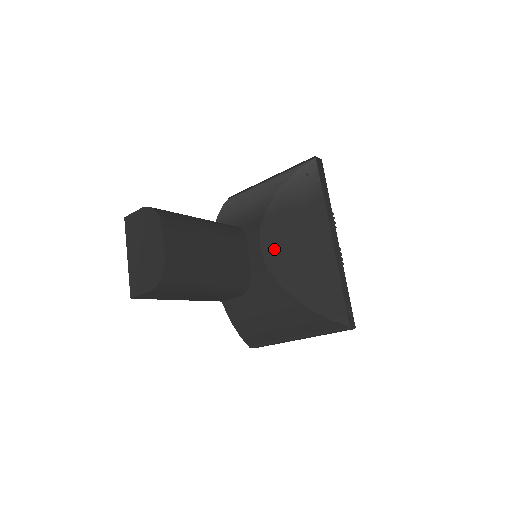
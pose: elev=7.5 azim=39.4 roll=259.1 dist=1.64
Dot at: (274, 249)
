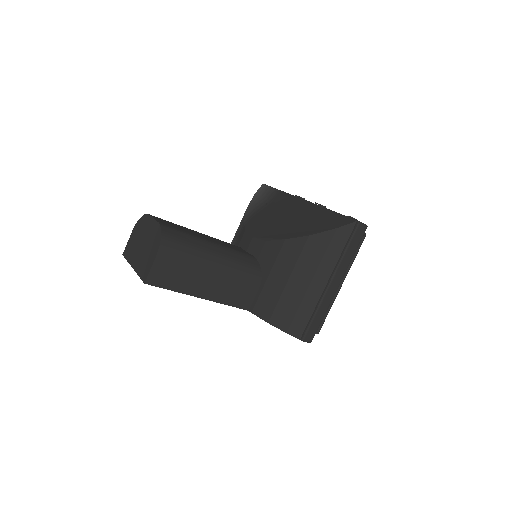
Dot at: (263, 230)
